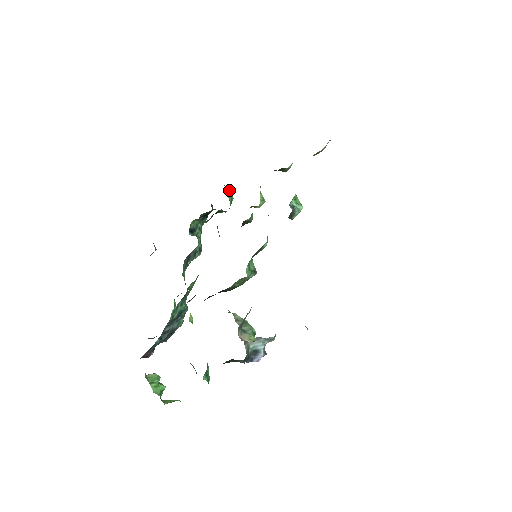
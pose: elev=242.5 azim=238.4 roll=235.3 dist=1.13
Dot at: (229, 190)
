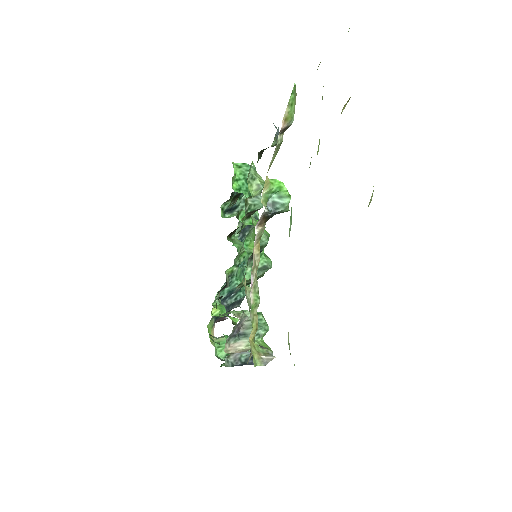
Dot at: (247, 165)
